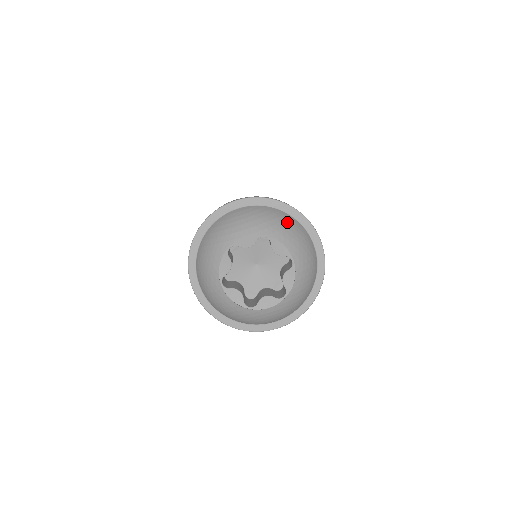
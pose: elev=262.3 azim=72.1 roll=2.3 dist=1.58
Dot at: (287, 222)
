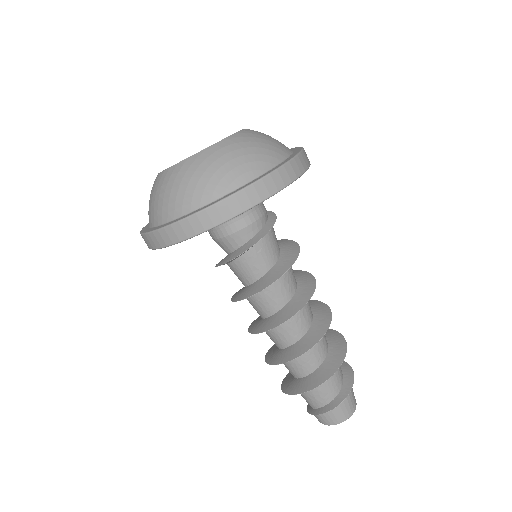
Dot at: occluded
